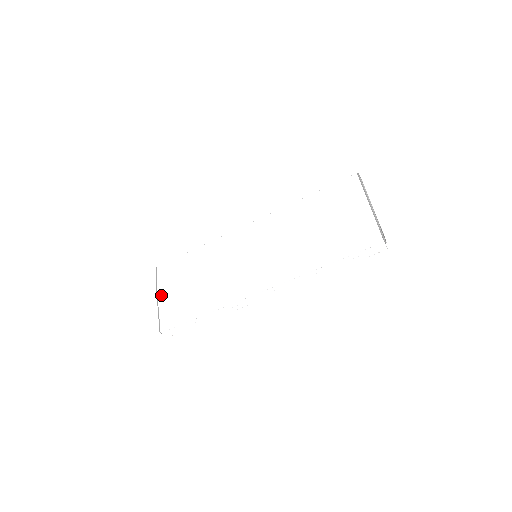
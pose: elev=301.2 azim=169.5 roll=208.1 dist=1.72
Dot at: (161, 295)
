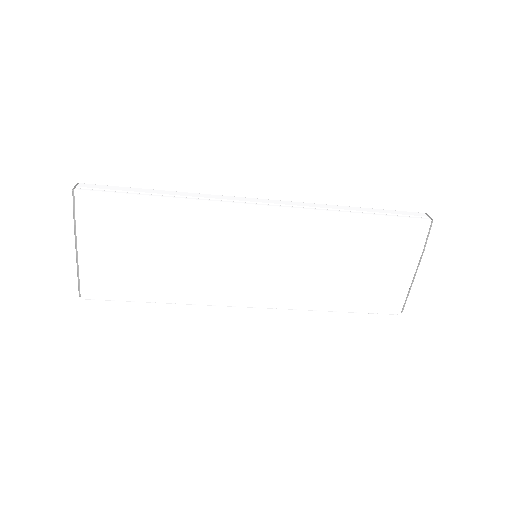
Dot at: (85, 247)
